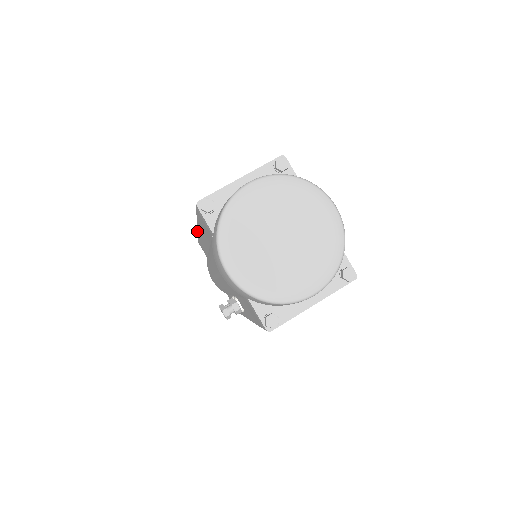
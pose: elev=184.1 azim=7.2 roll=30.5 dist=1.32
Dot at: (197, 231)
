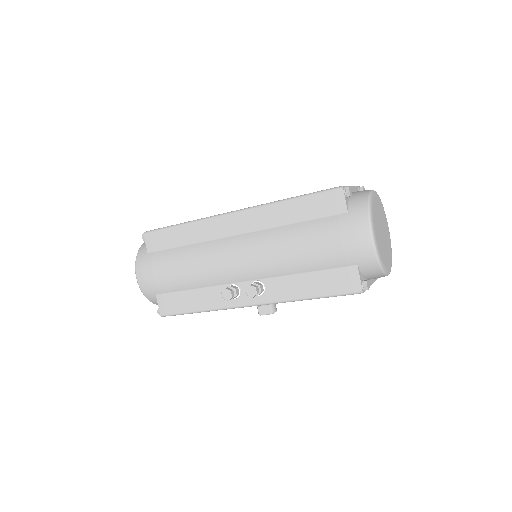
Dot at: (219, 216)
